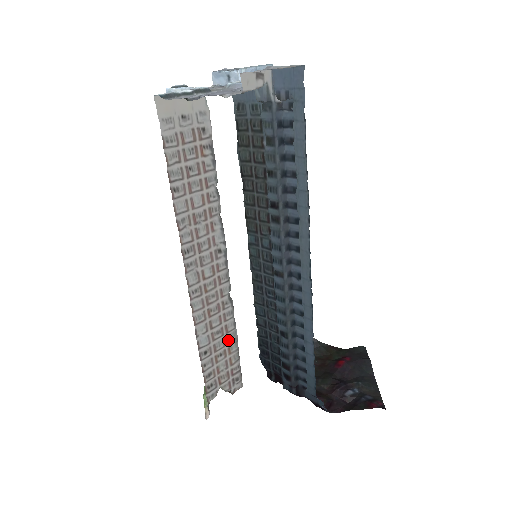
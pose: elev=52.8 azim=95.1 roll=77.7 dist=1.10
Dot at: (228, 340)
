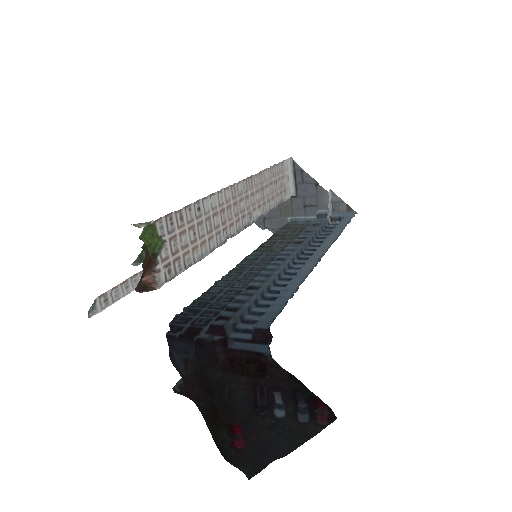
Dot at: (203, 243)
